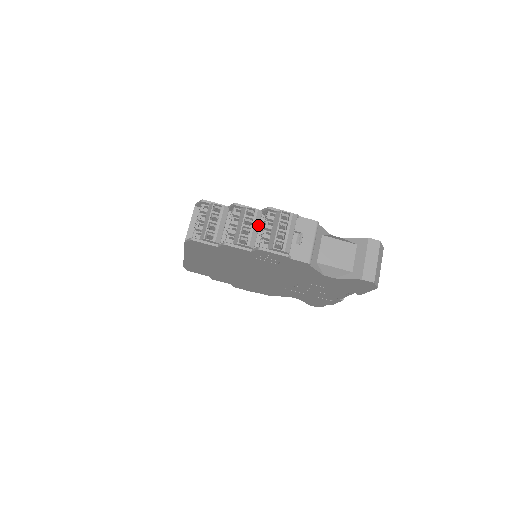
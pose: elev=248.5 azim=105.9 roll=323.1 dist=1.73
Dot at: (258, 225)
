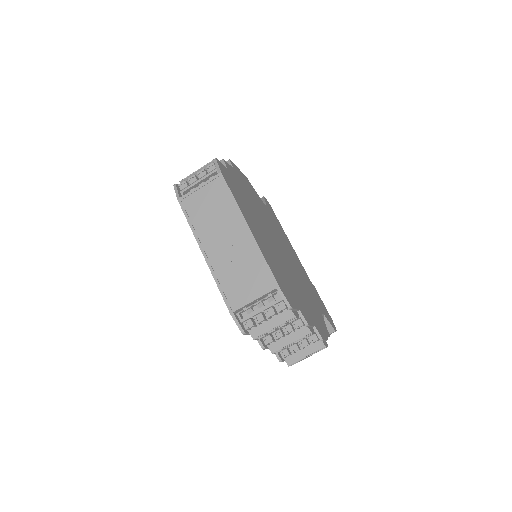
Dot at: occluded
